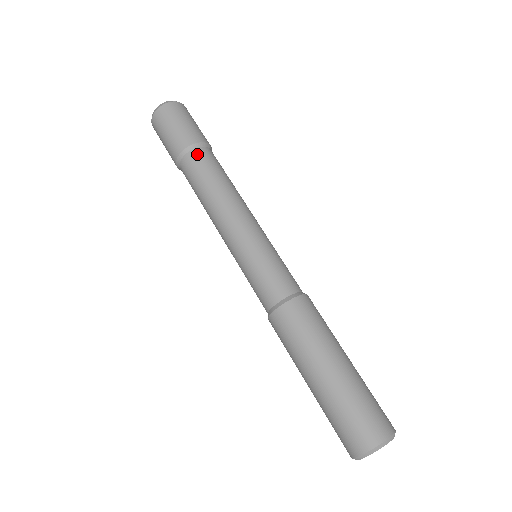
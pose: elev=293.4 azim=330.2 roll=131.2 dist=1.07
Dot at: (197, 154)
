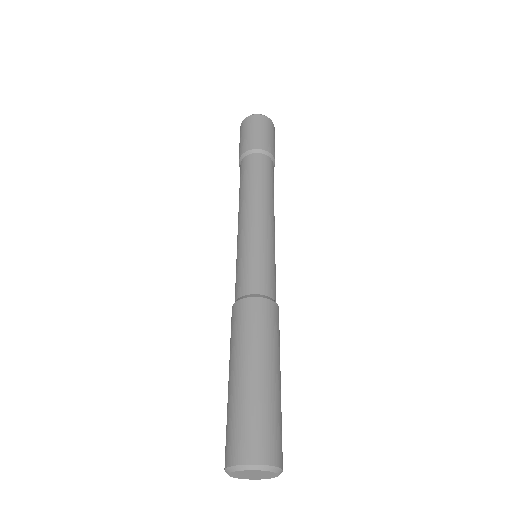
Dot at: (244, 162)
